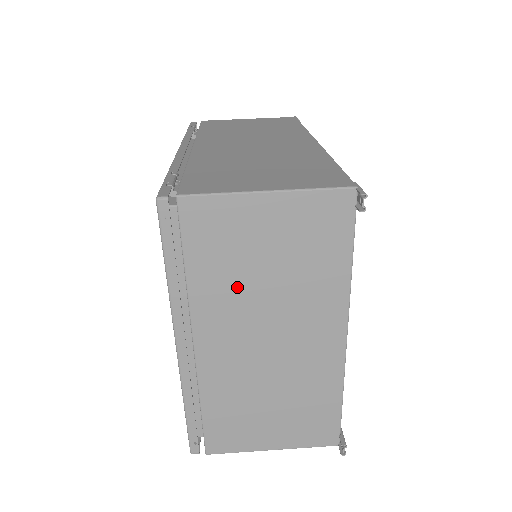
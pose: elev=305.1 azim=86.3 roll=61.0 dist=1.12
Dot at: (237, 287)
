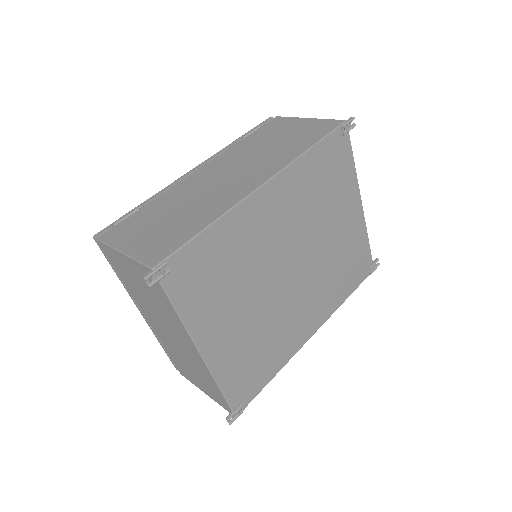
Dot at: (141, 296)
